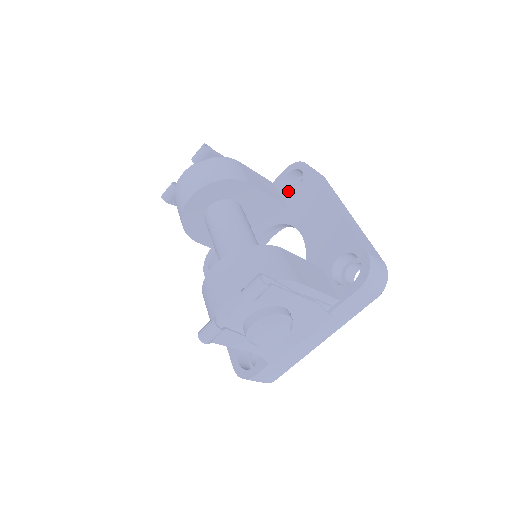
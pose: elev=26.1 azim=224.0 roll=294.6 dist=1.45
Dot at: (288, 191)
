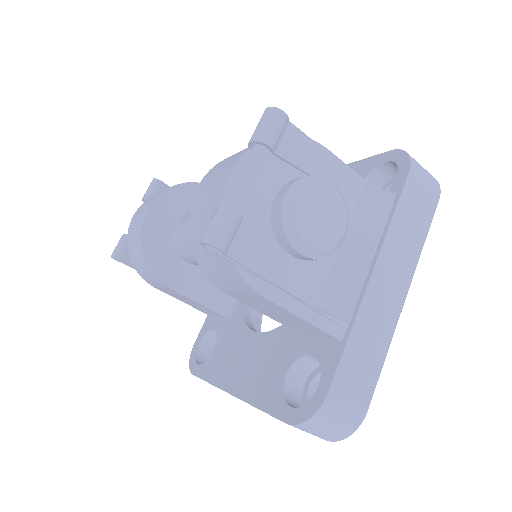
Dot at: occluded
